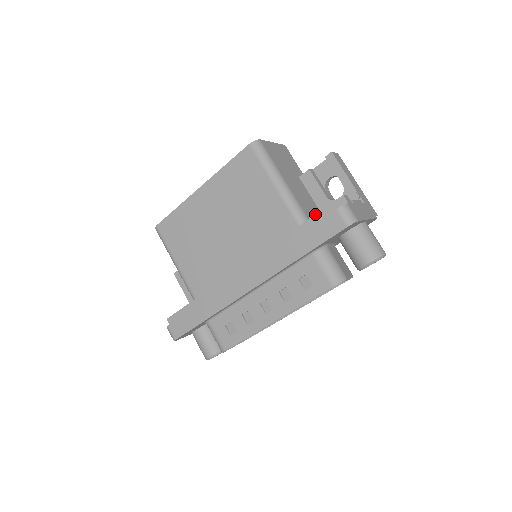
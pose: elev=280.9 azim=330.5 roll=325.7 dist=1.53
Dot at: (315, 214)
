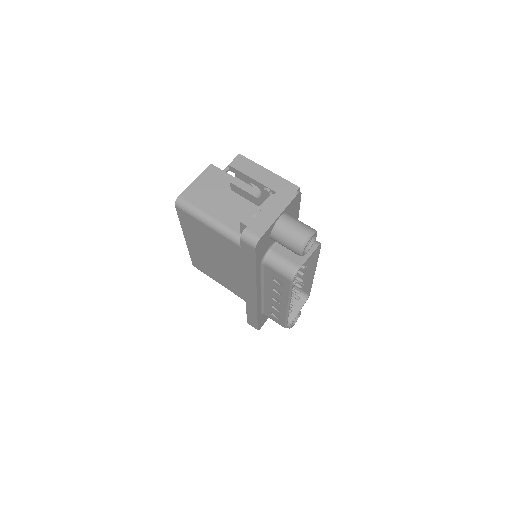
Dot at: occluded
